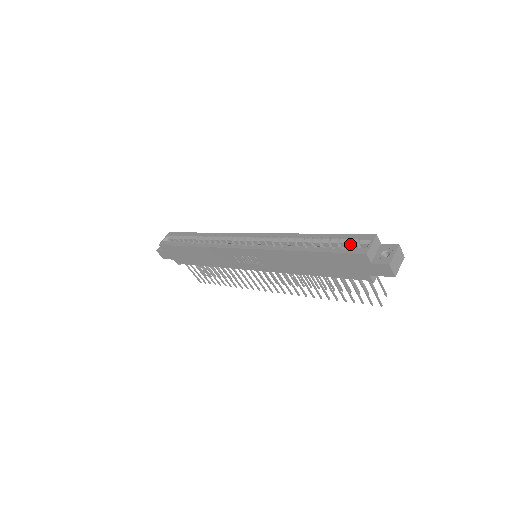
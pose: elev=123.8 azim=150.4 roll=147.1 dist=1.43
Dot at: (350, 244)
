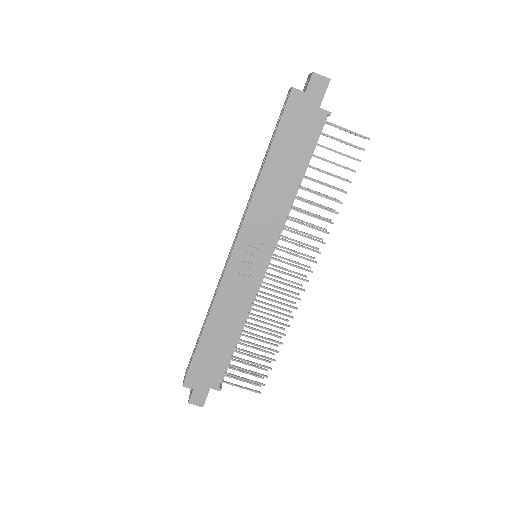
Dot at: occluded
